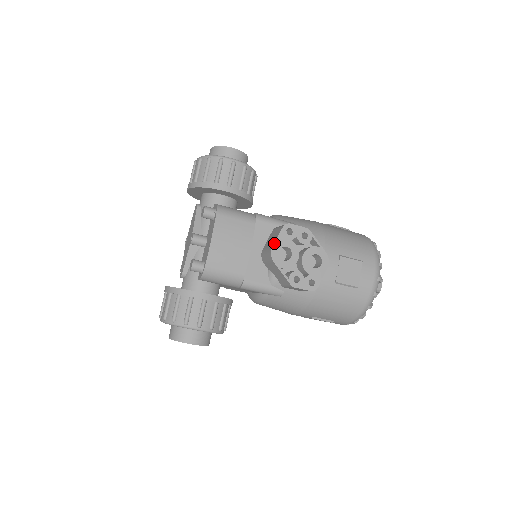
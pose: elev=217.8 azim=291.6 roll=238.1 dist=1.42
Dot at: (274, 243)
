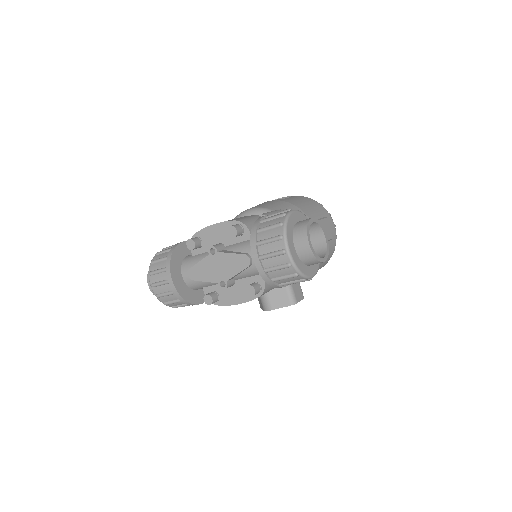
Dot at: occluded
